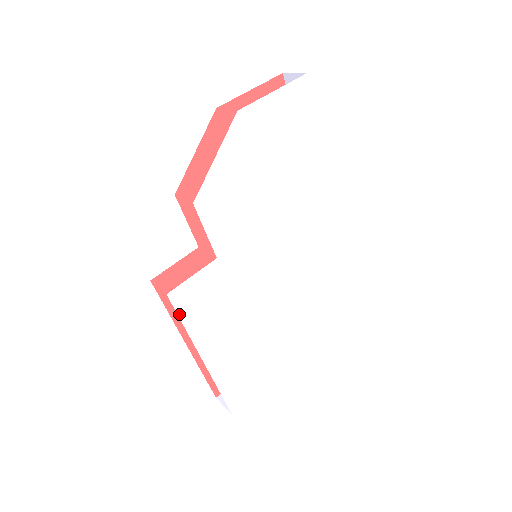
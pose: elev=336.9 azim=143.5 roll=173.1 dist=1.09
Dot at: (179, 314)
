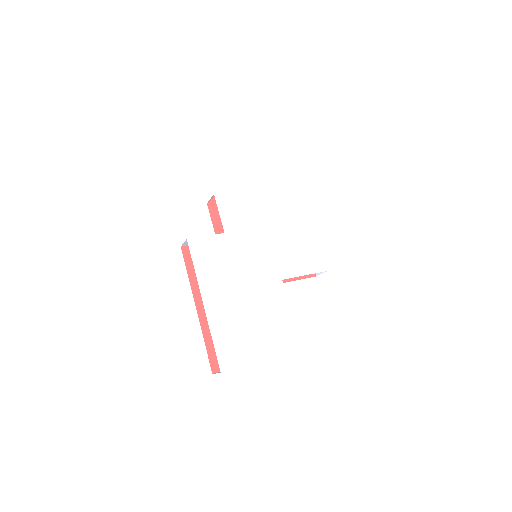
Dot at: (192, 257)
